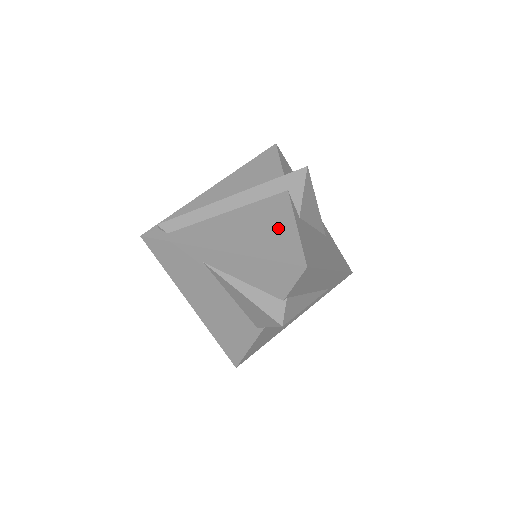
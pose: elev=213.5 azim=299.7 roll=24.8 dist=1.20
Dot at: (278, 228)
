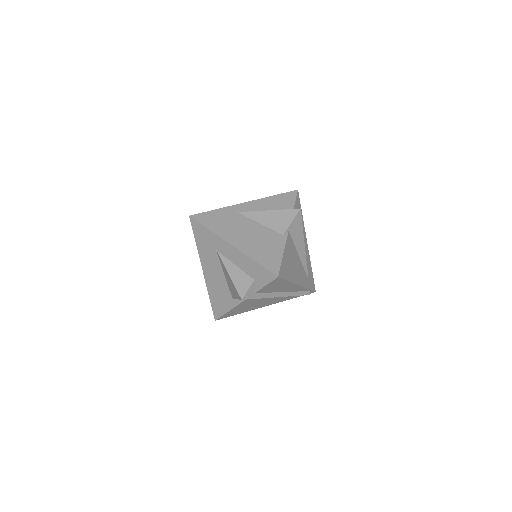
Dot at: occluded
